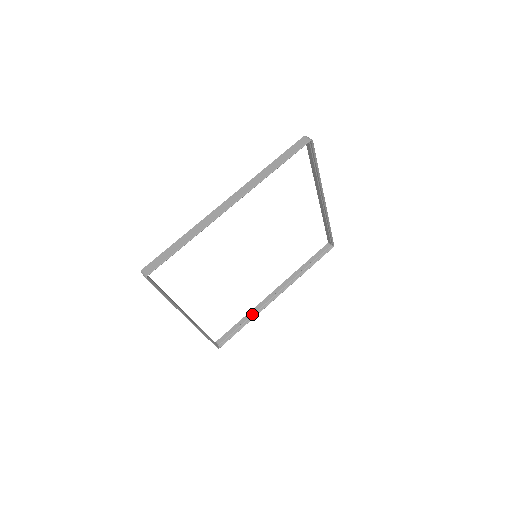
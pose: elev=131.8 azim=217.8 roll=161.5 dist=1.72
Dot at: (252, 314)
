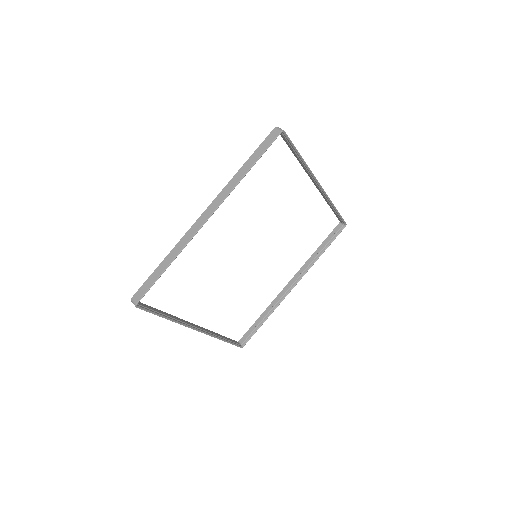
Dot at: (270, 309)
